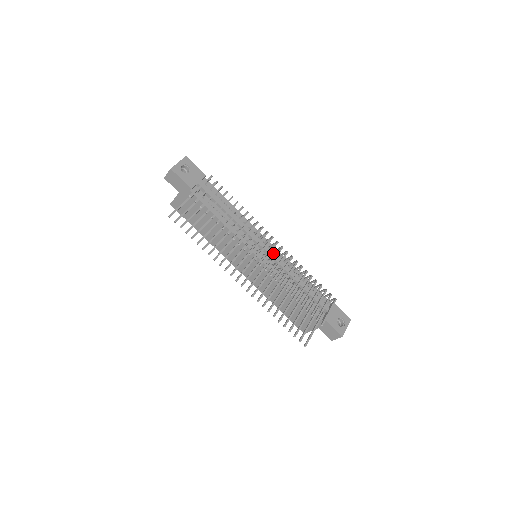
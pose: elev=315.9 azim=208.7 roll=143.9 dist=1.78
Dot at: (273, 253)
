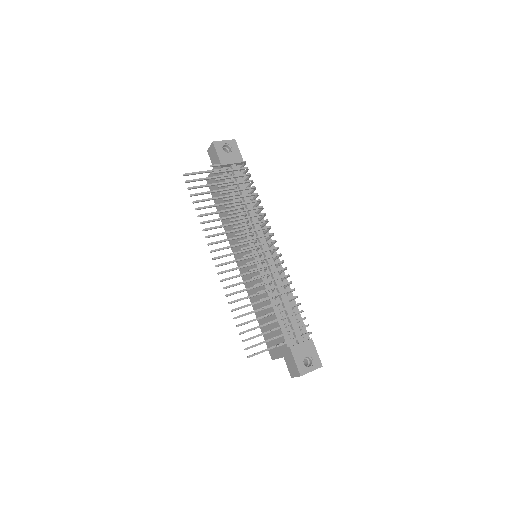
Dot at: (271, 258)
